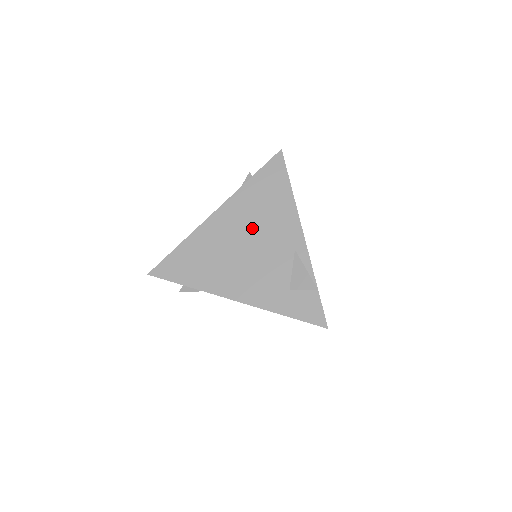
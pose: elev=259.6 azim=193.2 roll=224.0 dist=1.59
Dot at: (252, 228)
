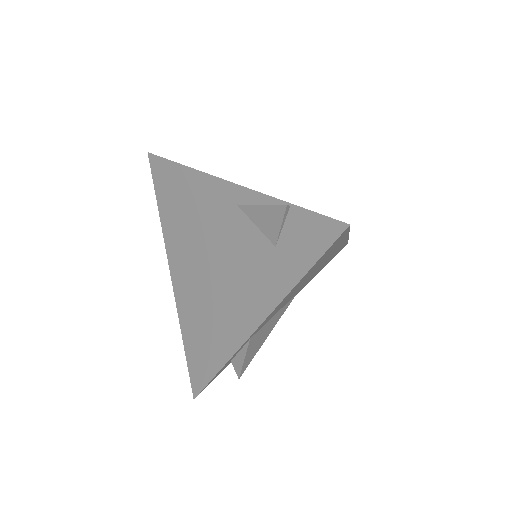
Dot at: (197, 244)
